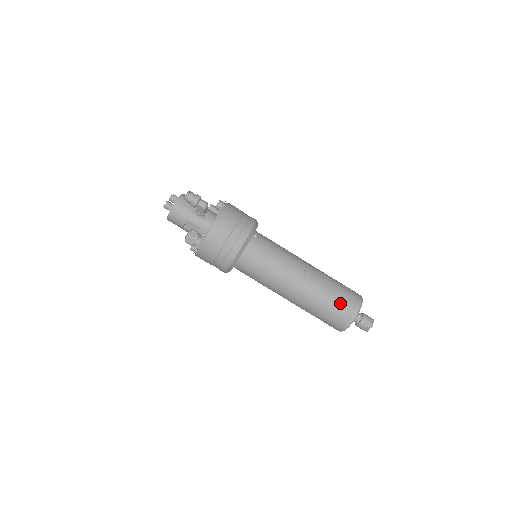
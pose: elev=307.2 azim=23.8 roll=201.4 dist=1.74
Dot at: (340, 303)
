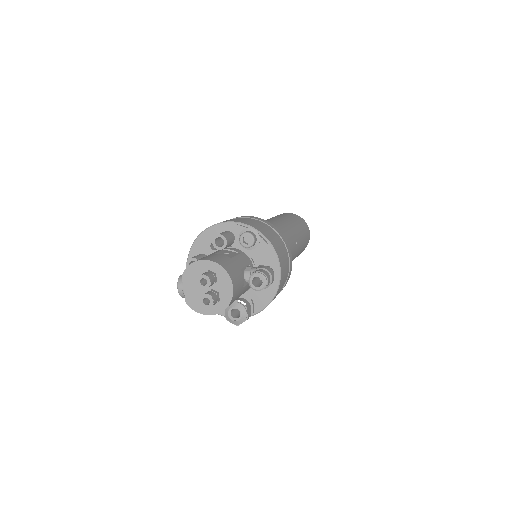
Dot at: (305, 245)
